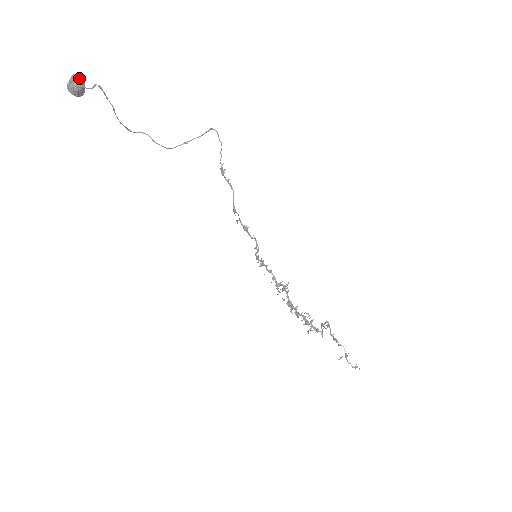
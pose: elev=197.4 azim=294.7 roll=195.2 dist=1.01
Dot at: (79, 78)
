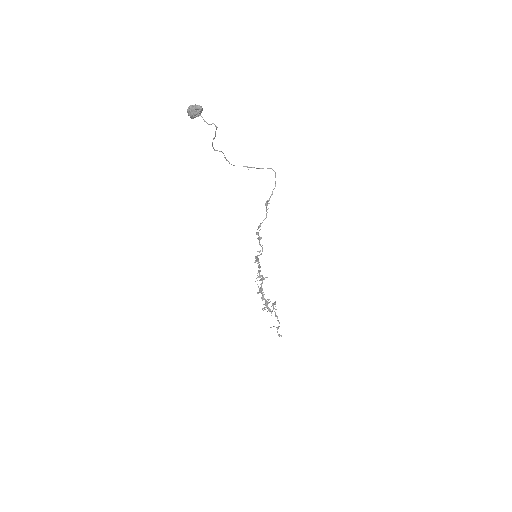
Dot at: (201, 109)
